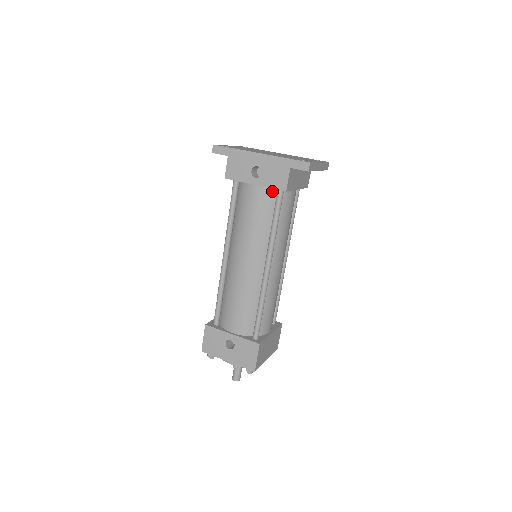
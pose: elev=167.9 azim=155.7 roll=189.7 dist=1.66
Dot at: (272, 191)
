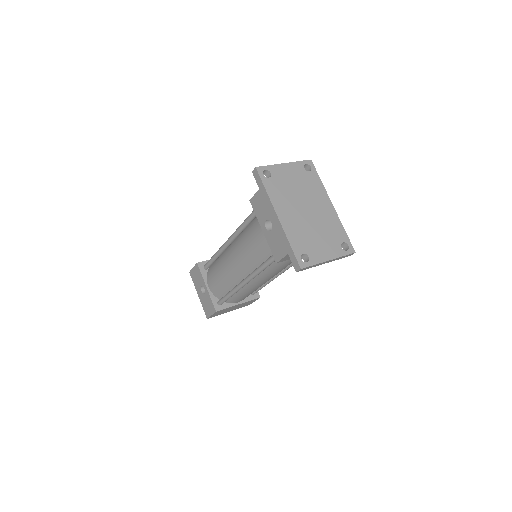
Dot at: occluded
